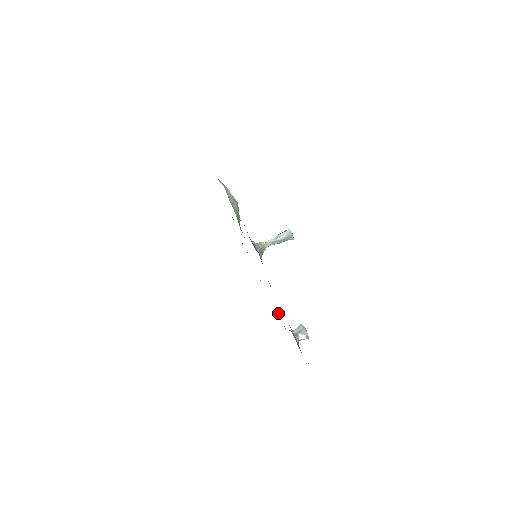
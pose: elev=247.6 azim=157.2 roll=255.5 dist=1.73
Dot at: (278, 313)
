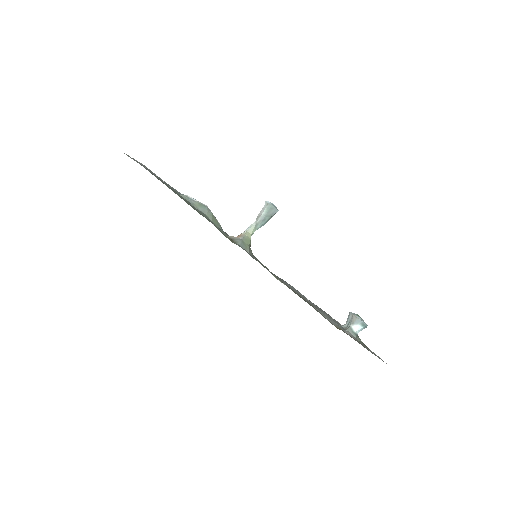
Dot at: occluded
